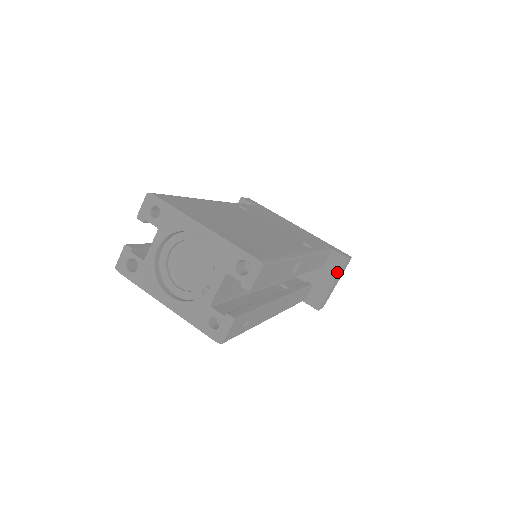
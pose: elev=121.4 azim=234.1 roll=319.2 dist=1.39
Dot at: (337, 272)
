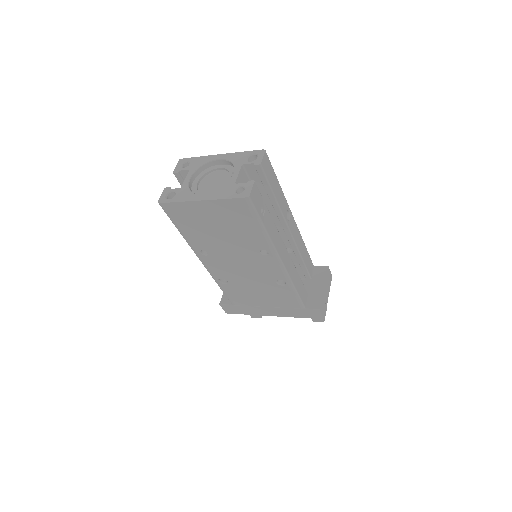
Dot at: (324, 277)
